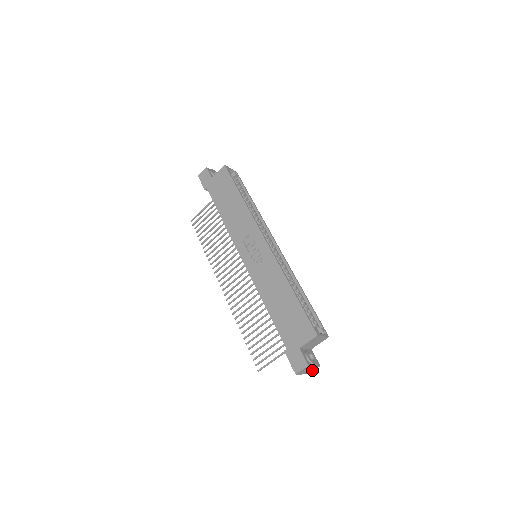
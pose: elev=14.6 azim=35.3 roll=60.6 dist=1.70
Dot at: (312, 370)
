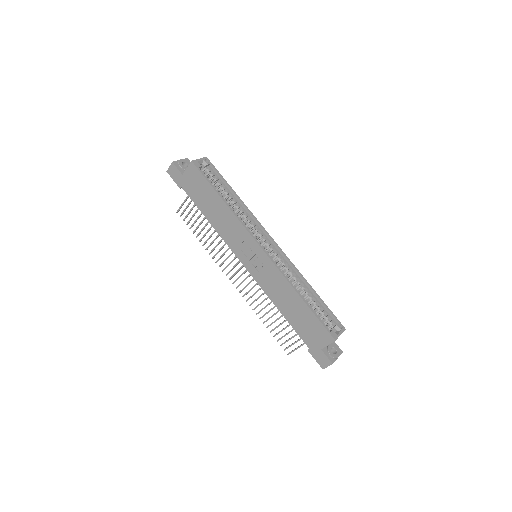
Dot at: occluded
